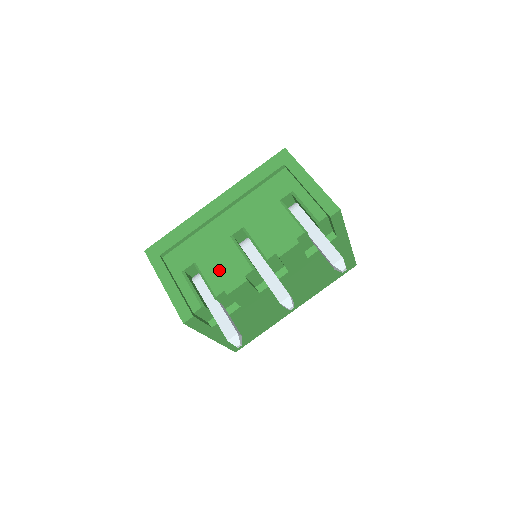
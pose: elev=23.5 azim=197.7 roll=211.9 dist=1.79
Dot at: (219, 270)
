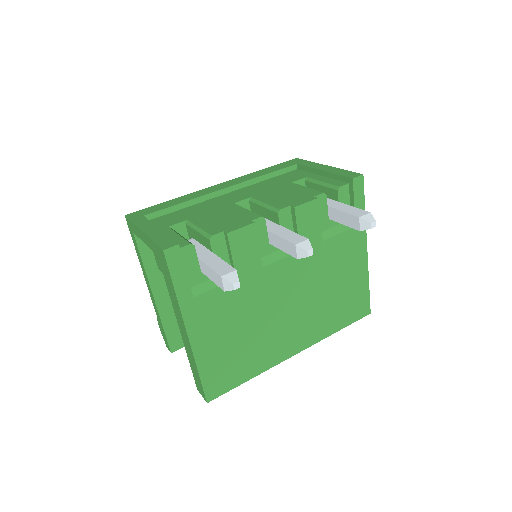
Dot at: (218, 220)
